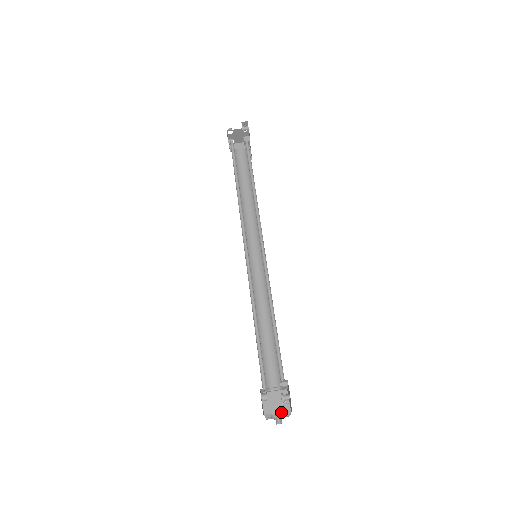
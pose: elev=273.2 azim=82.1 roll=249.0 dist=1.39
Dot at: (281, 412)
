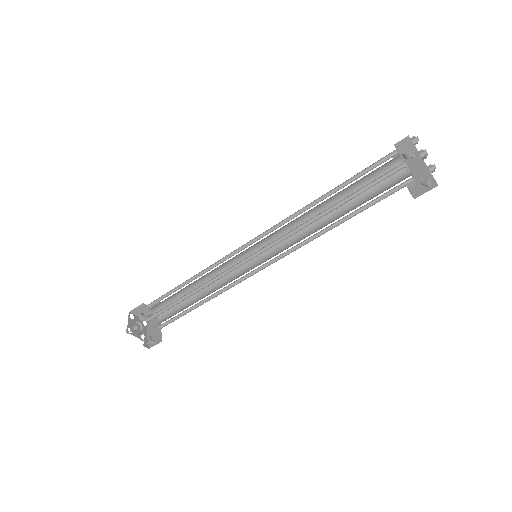
Dot at: occluded
